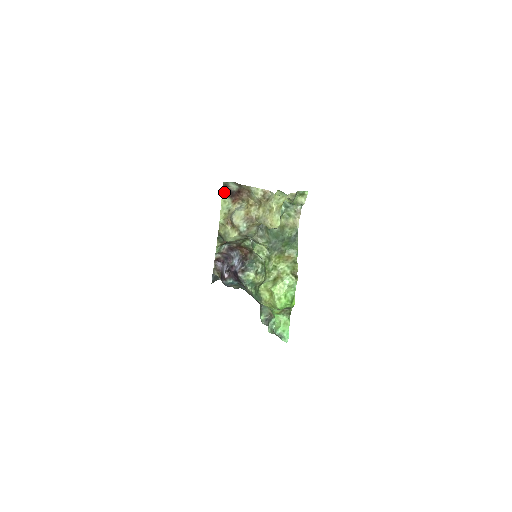
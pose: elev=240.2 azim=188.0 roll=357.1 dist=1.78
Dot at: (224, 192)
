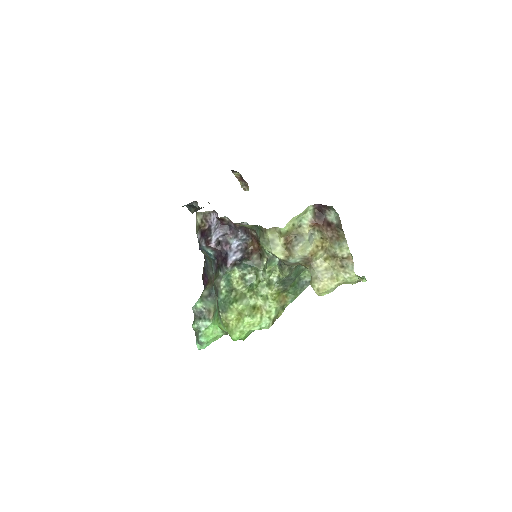
Dot at: (317, 205)
